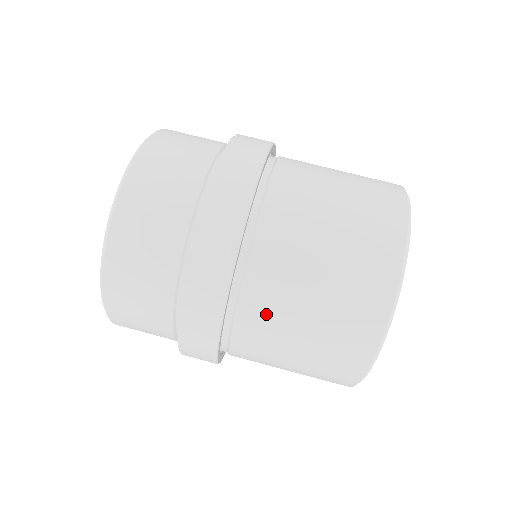
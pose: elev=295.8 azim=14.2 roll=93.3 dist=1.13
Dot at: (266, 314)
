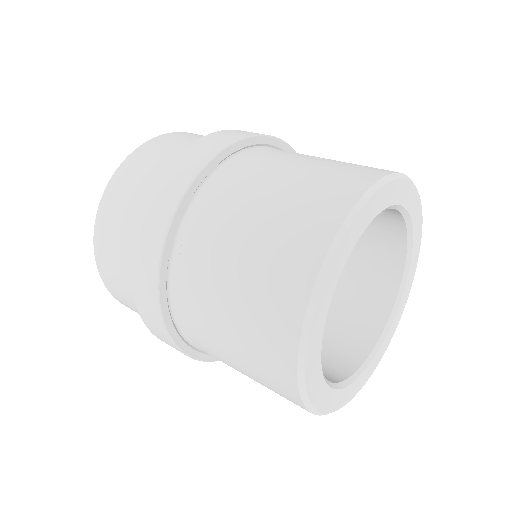
Dot at: (206, 344)
